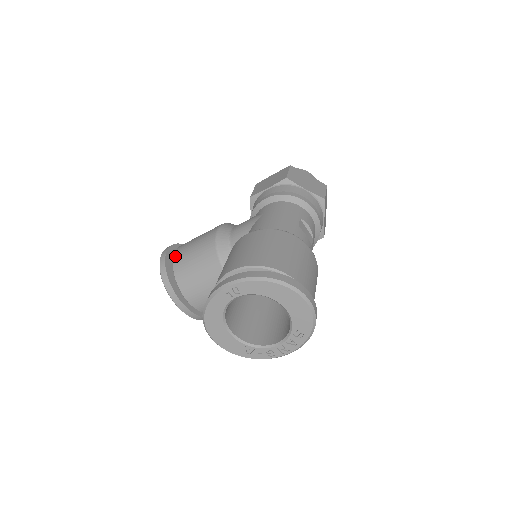
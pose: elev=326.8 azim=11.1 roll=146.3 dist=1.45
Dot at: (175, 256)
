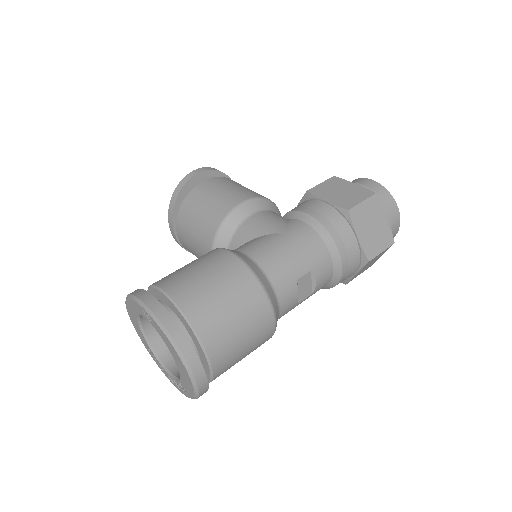
Dot at: (196, 187)
